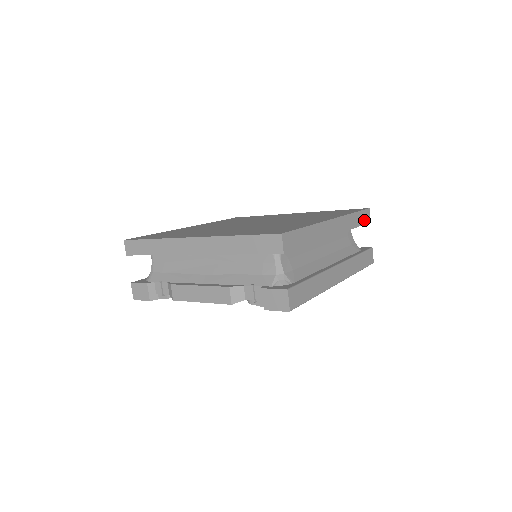
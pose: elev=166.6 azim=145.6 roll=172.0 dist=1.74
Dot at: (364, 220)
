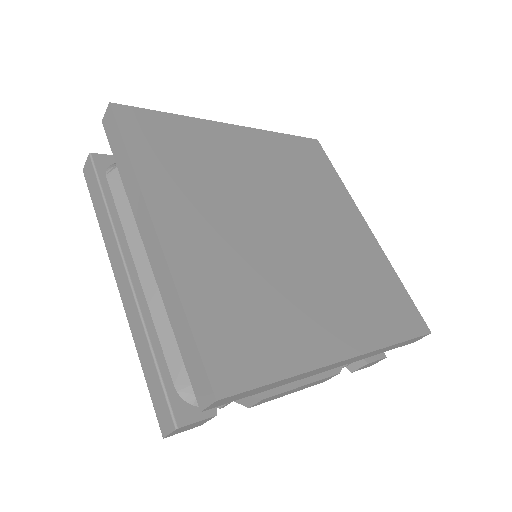
Dot at: occluded
